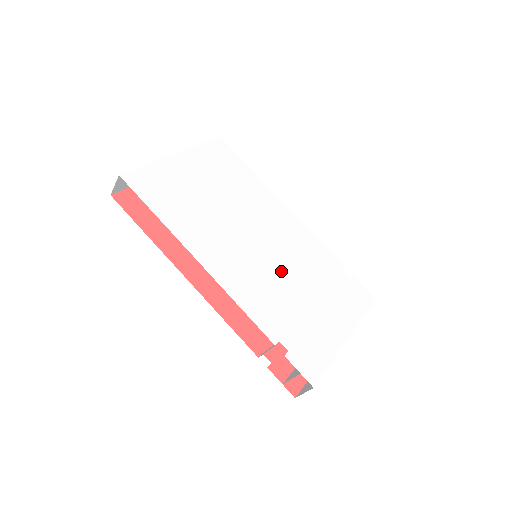
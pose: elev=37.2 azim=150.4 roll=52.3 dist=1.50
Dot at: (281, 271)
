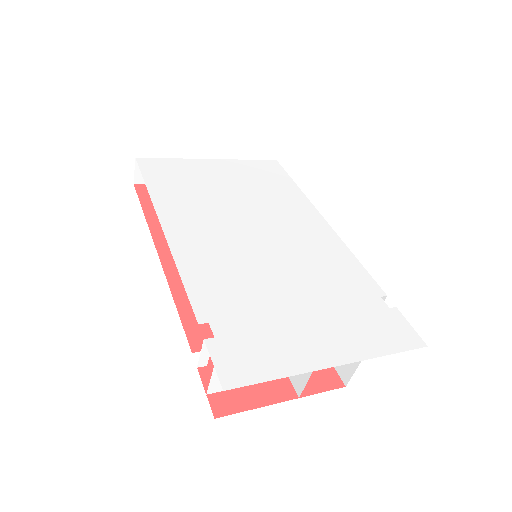
Dot at: (270, 267)
